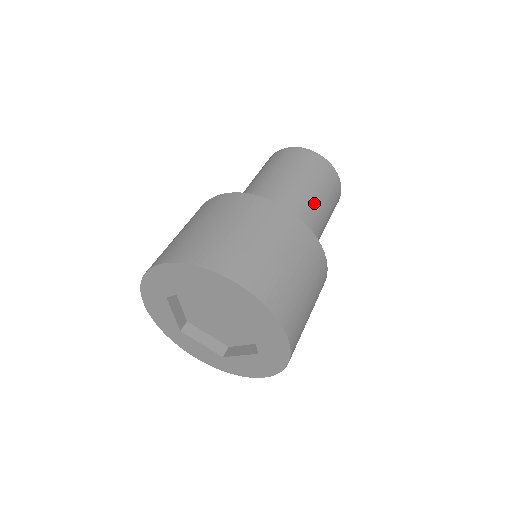
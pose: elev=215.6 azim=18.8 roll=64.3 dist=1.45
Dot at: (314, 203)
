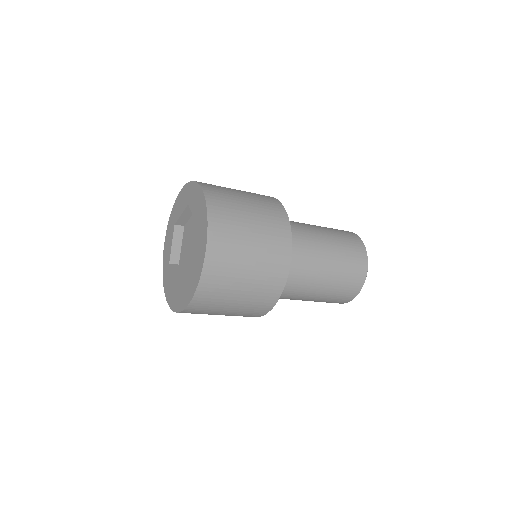
Dot at: (322, 243)
